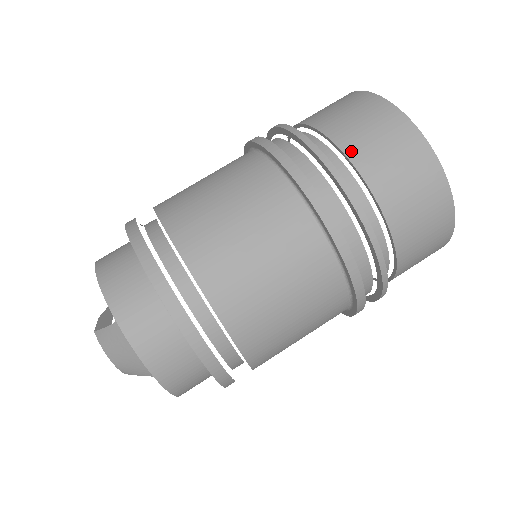
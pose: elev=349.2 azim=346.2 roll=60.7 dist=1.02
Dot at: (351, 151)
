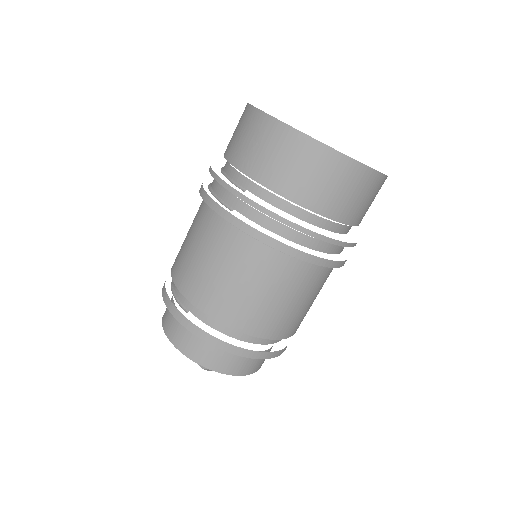
Dot at: (320, 208)
